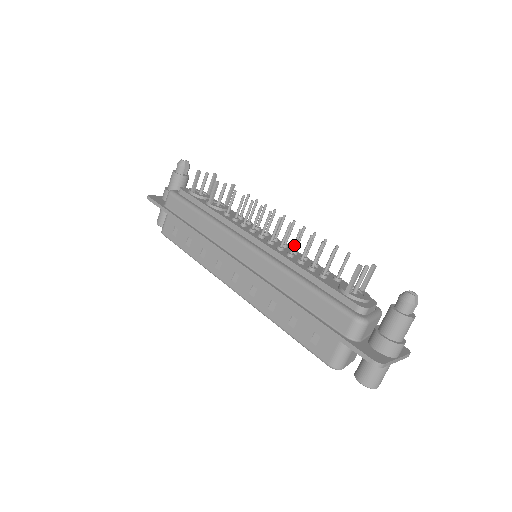
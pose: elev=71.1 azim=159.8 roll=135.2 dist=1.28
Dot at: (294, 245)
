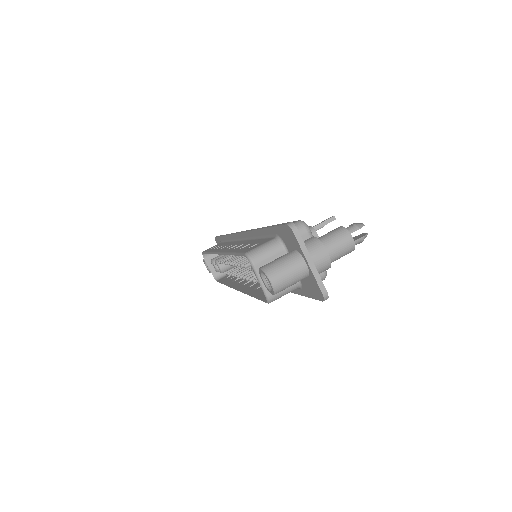
Dot at: occluded
